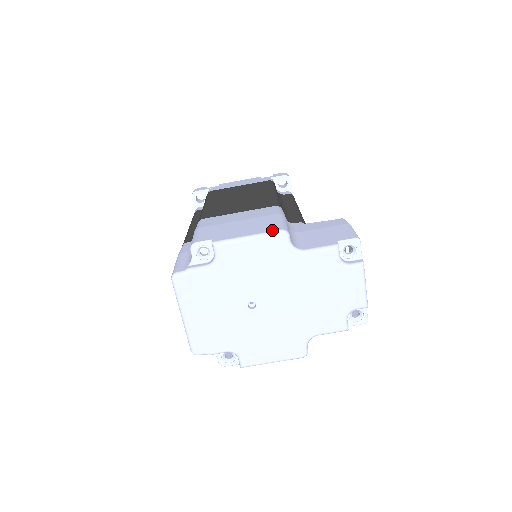
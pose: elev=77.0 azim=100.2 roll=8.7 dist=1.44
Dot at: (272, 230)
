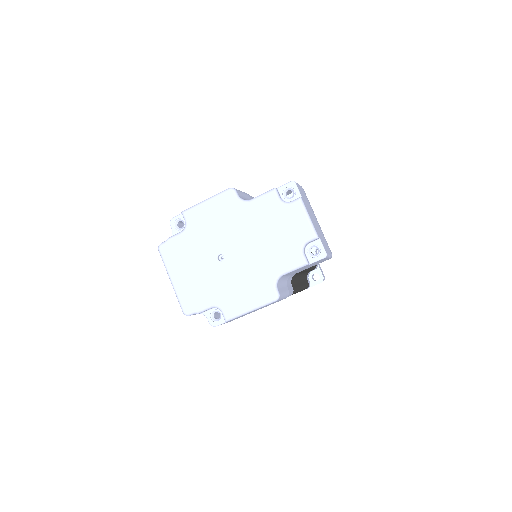
Dot at: (223, 191)
